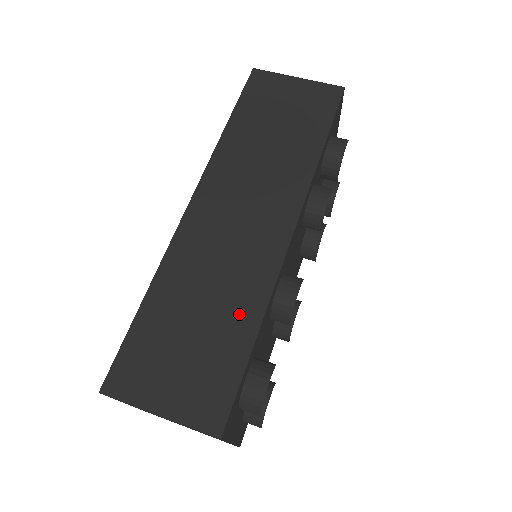
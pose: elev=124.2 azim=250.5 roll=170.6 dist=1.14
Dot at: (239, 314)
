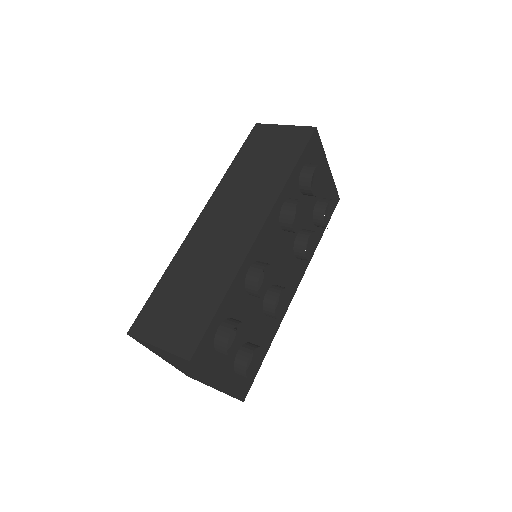
Dot at: (215, 285)
